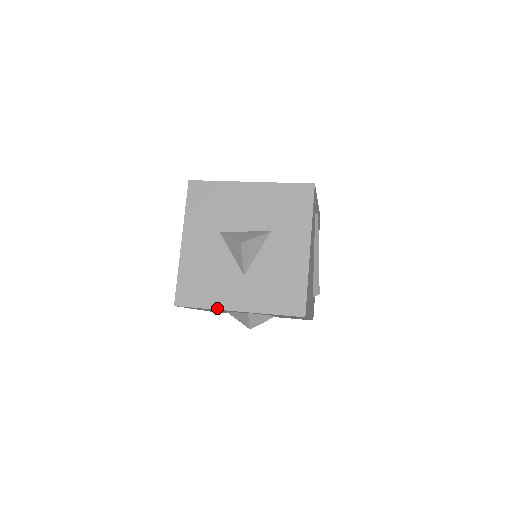
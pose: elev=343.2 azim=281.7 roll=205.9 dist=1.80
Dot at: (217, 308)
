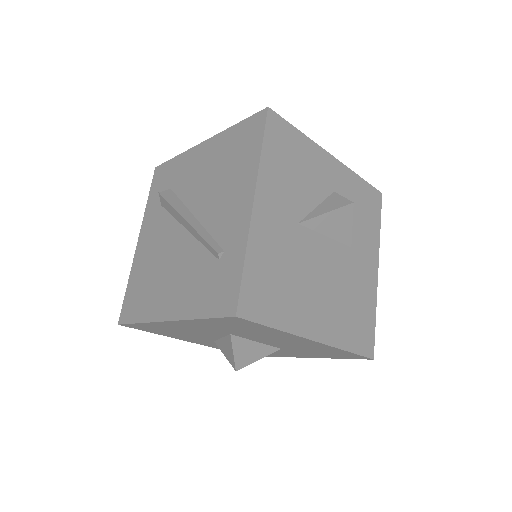
Dot at: (312, 142)
